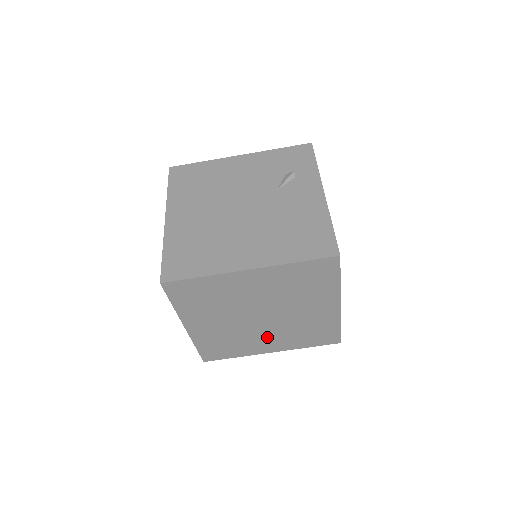
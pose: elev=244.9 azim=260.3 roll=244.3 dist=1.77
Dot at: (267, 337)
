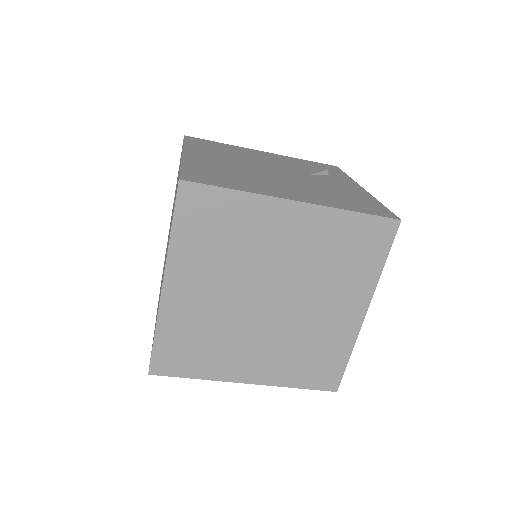
Dot at: (256, 347)
